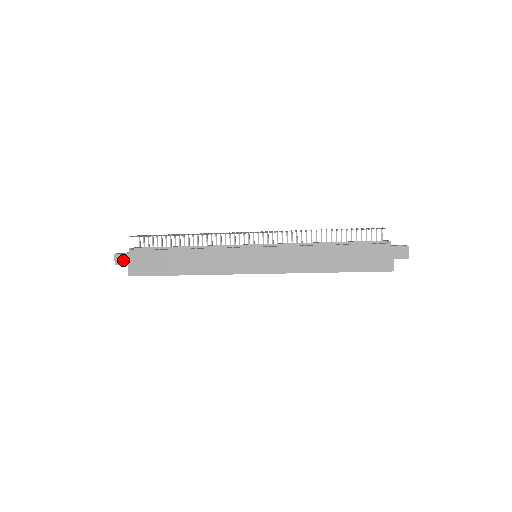
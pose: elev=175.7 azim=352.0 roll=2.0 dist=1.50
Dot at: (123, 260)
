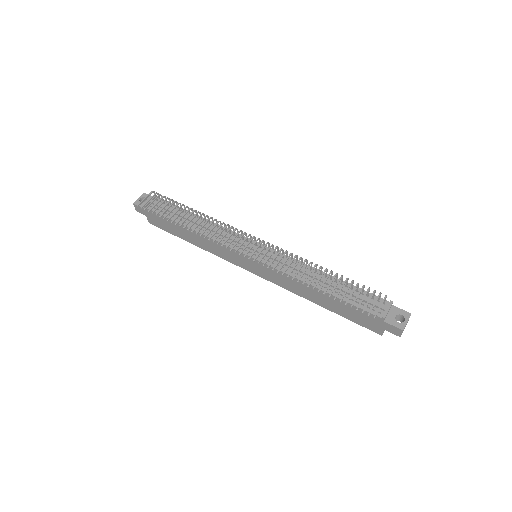
Dot at: (141, 211)
